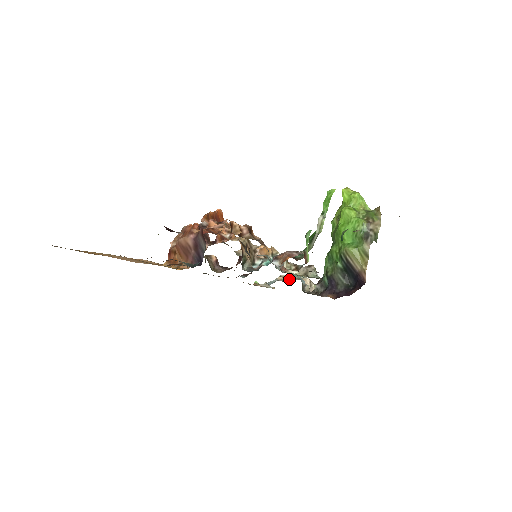
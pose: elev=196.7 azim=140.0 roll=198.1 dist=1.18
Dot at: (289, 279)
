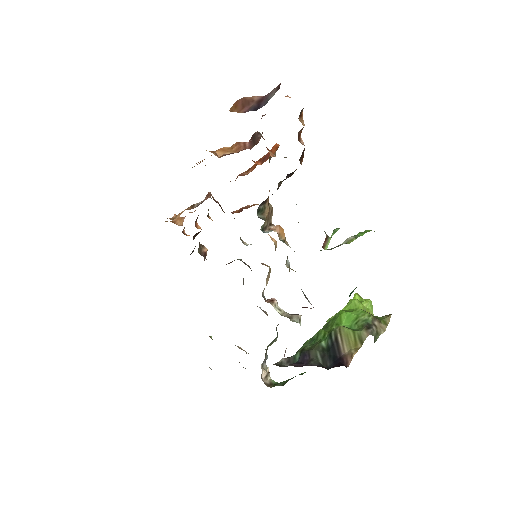
Dot at: occluded
